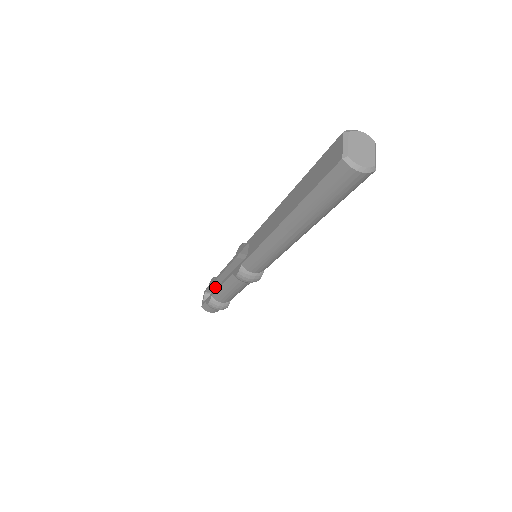
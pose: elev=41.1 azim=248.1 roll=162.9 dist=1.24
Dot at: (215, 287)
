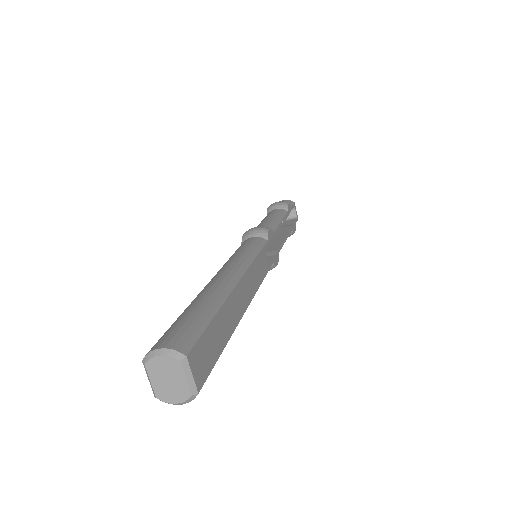
Dot at: occluded
